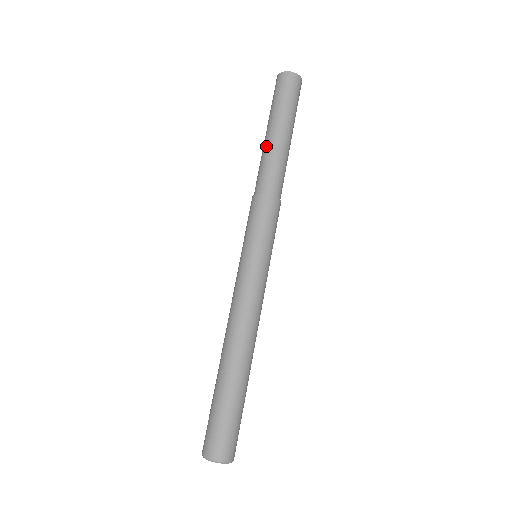
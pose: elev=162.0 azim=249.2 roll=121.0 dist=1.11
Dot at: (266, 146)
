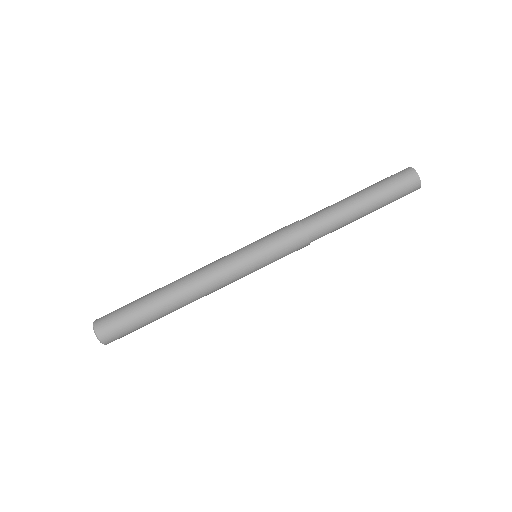
Dot at: (341, 200)
